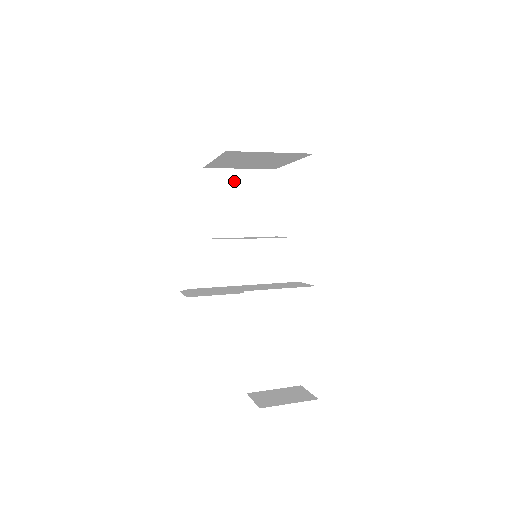
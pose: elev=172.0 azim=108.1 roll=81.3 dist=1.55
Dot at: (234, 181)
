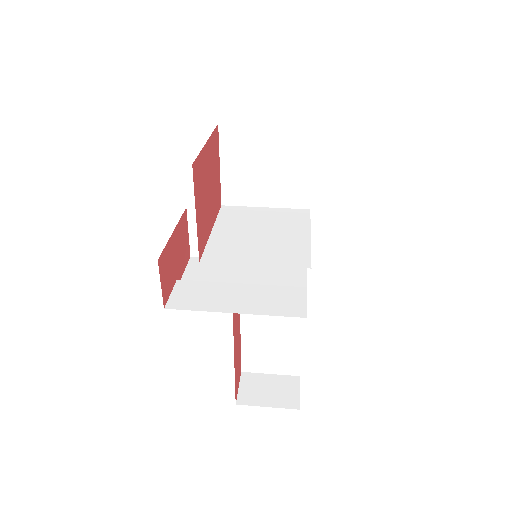
Dot at: (258, 141)
